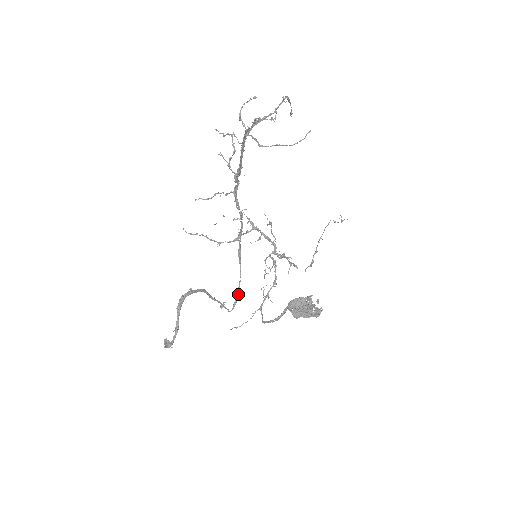
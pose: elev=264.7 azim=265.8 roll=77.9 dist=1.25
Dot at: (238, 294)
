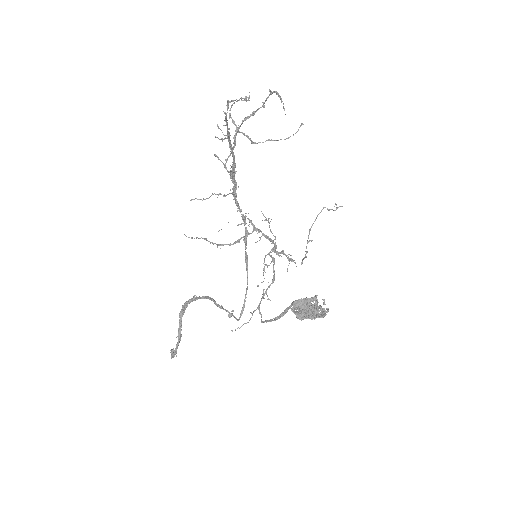
Dot at: (245, 301)
